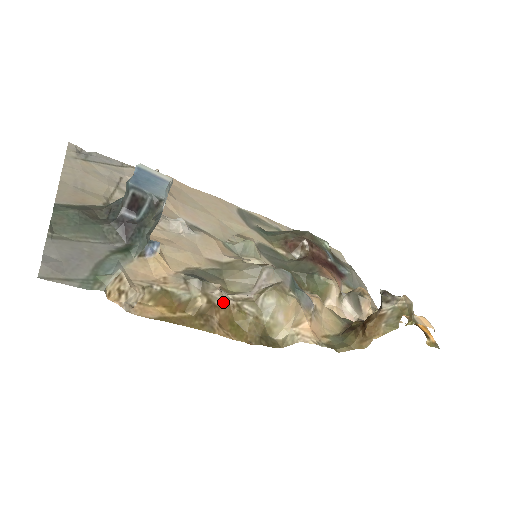
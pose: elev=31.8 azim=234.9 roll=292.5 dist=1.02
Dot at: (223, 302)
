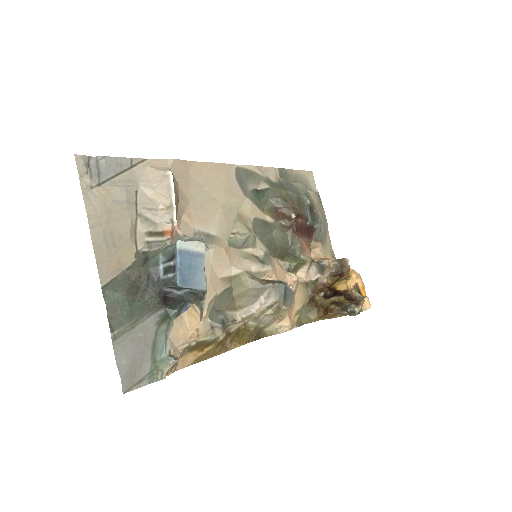
Dot at: (235, 327)
